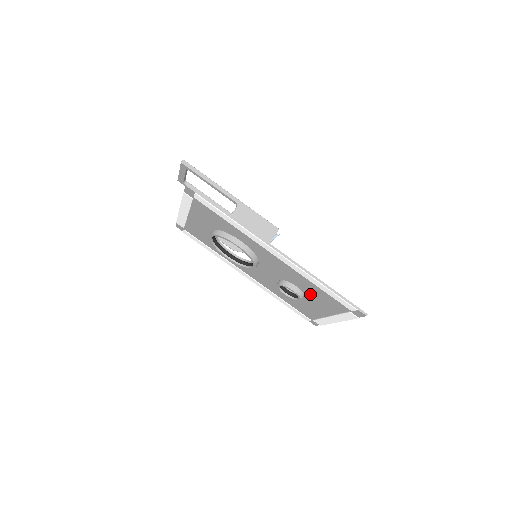
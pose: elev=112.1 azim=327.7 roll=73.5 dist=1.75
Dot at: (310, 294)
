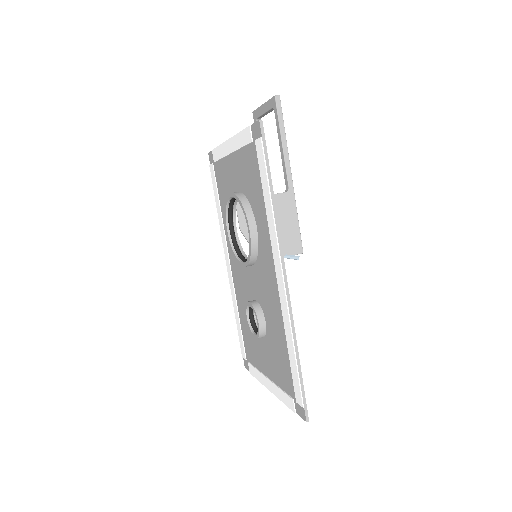
Dot at: (271, 343)
